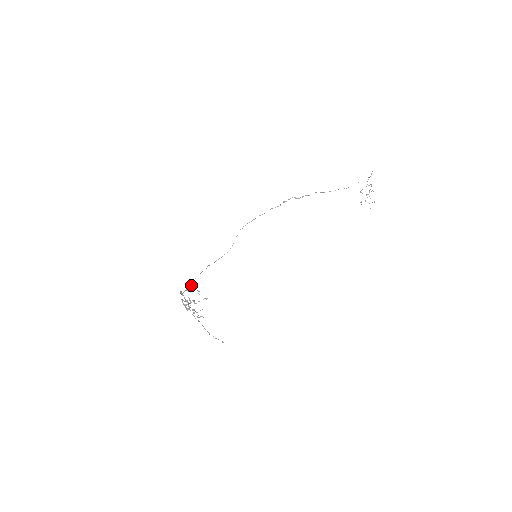
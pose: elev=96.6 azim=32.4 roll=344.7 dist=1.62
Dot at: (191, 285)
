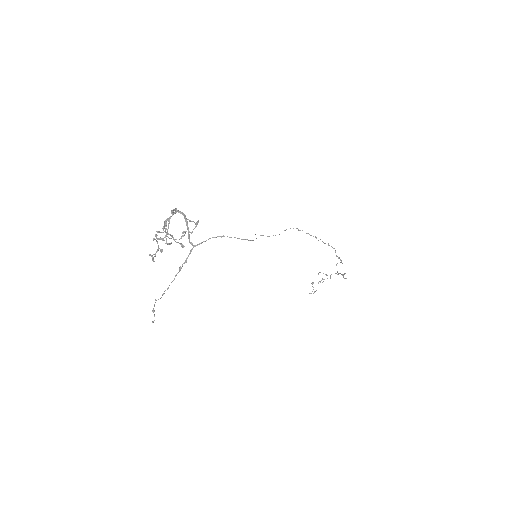
Dot at: occluded
